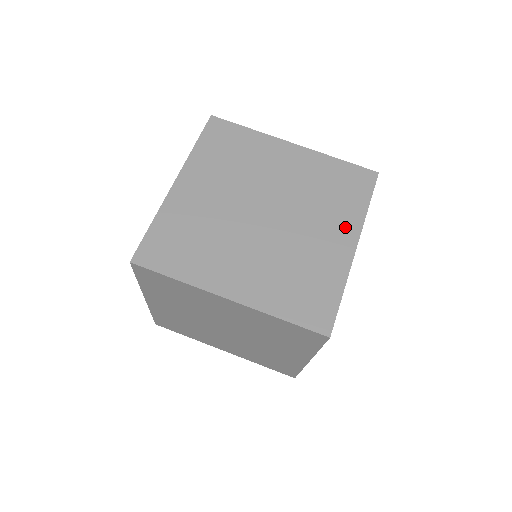
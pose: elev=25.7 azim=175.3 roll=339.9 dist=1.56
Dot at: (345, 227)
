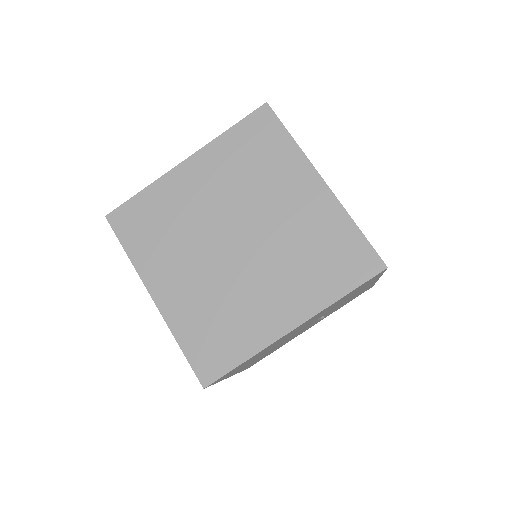
Dot at: (300, 302)
